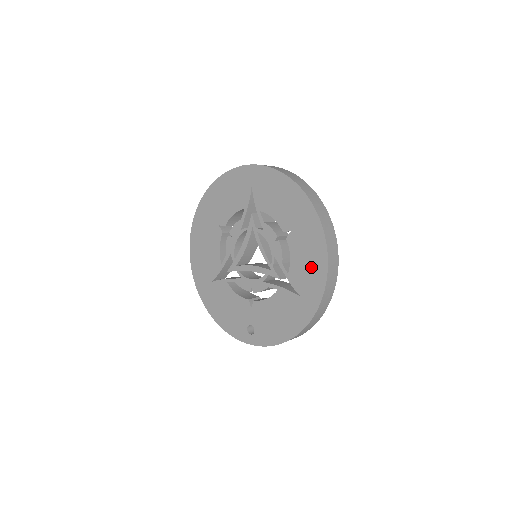
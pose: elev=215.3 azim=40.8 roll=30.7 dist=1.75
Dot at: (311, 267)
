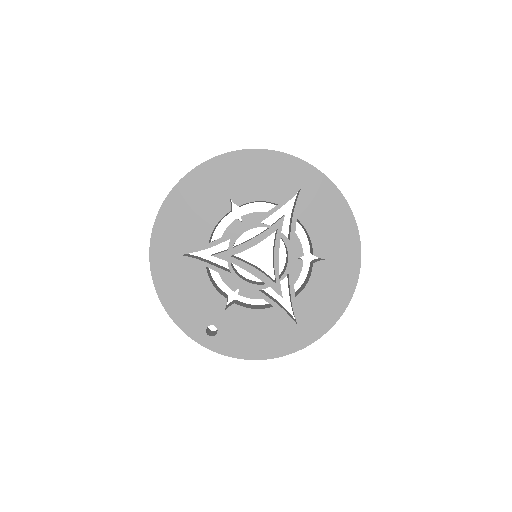
Dot at: (326, 304)
